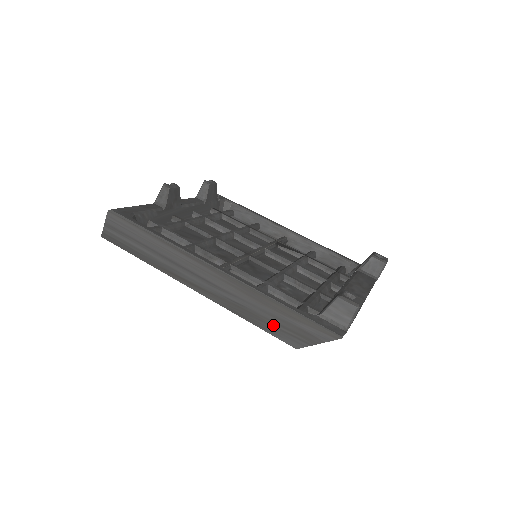
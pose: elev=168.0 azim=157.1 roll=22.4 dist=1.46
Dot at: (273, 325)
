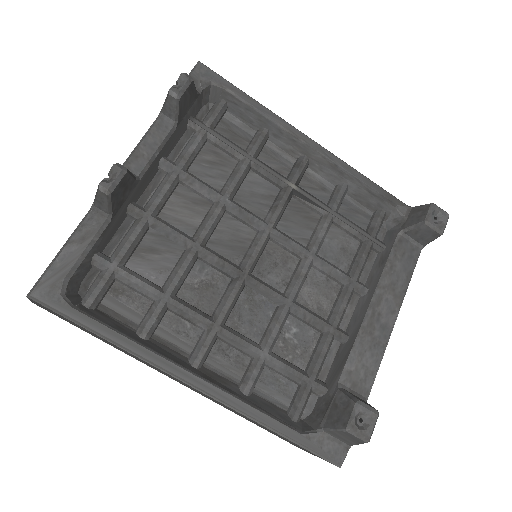
Dot at: (267, 430)
